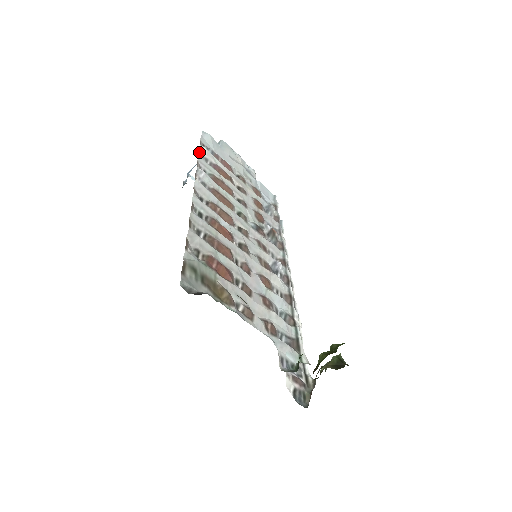
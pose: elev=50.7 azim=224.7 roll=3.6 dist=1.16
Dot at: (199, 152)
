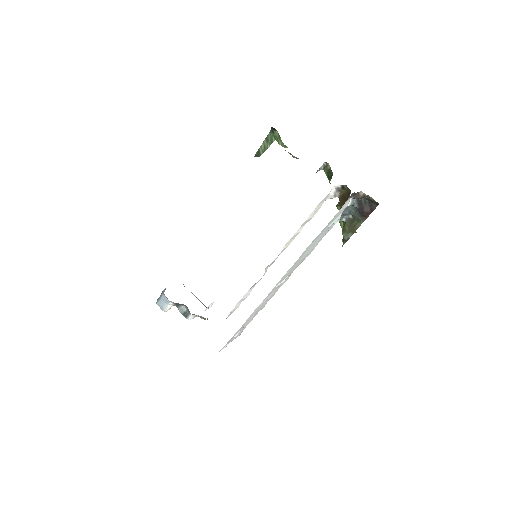
Dot at: occluded
